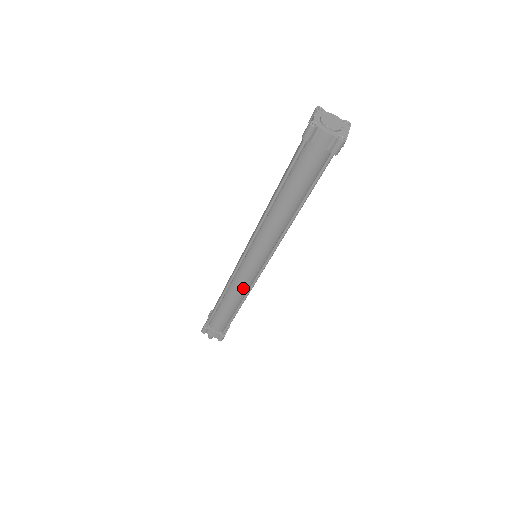
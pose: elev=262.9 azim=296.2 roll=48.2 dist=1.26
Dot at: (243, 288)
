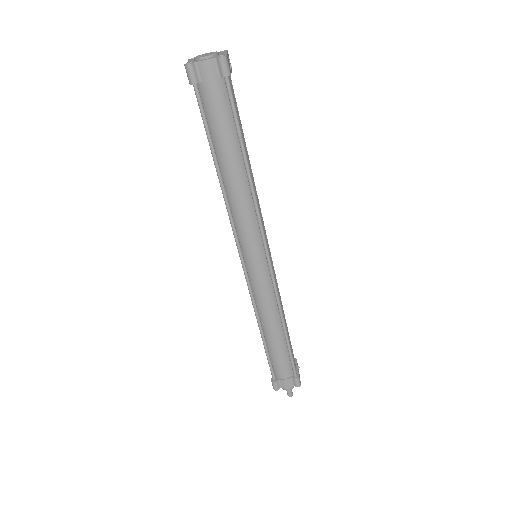
Dot at: (270, 300)
